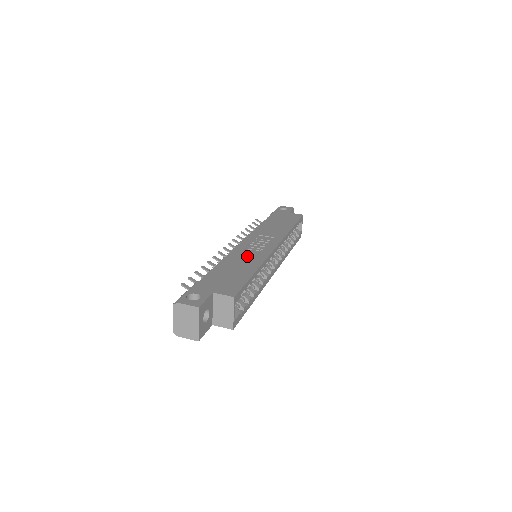
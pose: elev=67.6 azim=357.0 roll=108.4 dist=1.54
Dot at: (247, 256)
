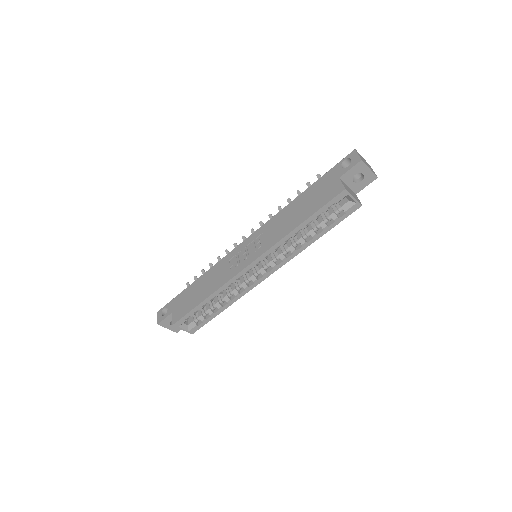
Dot at: (221, 272)
